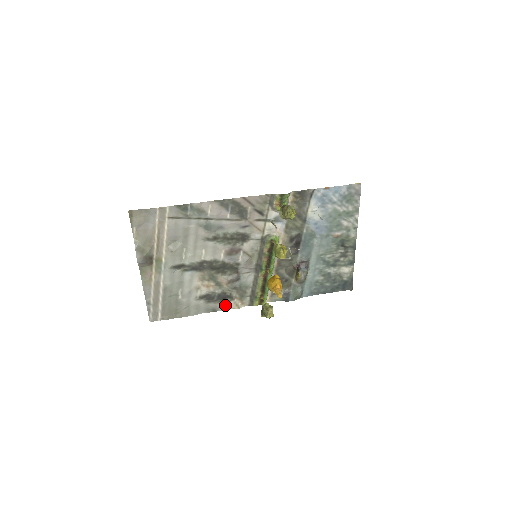
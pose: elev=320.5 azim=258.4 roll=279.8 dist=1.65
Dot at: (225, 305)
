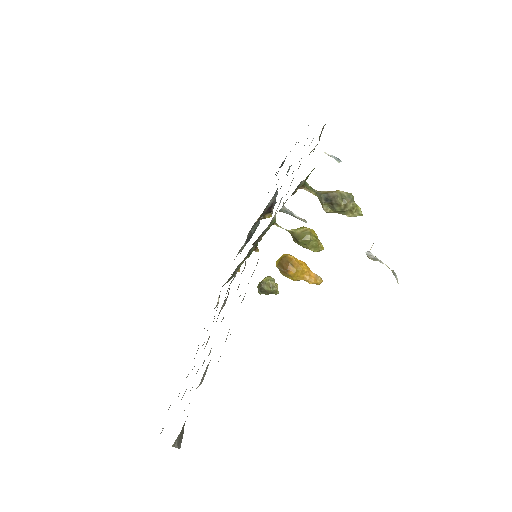
Dot at: occluded
